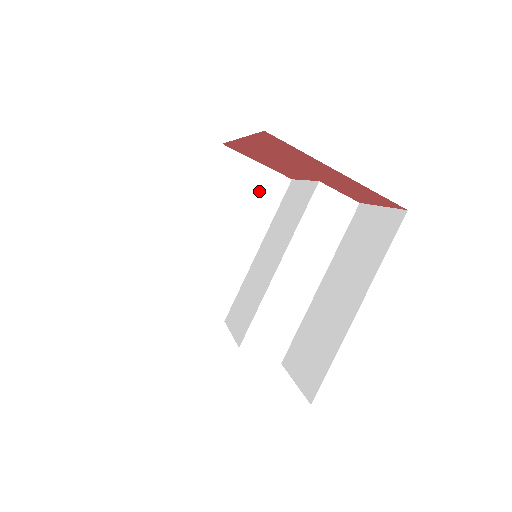
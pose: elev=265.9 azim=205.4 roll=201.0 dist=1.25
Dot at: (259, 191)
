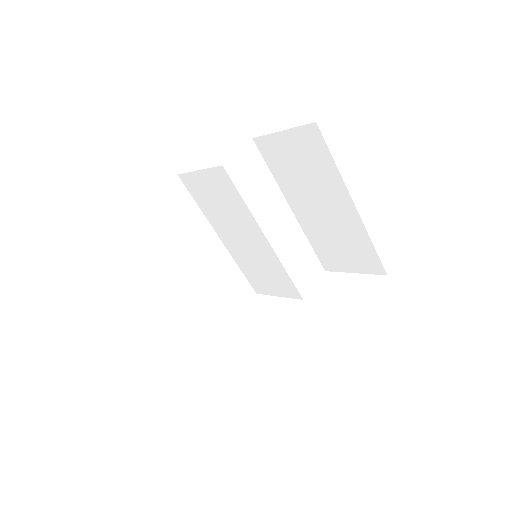
Dot at: (173, 211)
